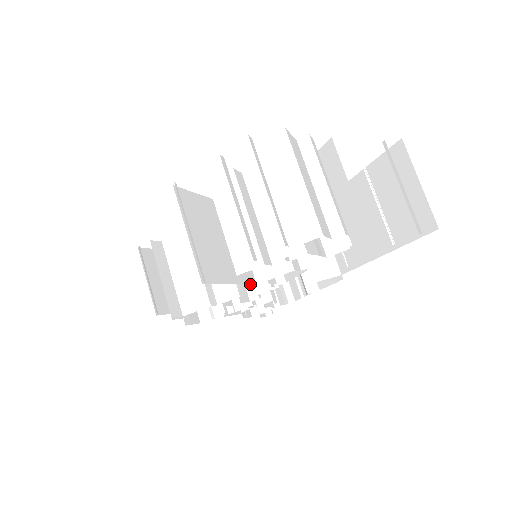
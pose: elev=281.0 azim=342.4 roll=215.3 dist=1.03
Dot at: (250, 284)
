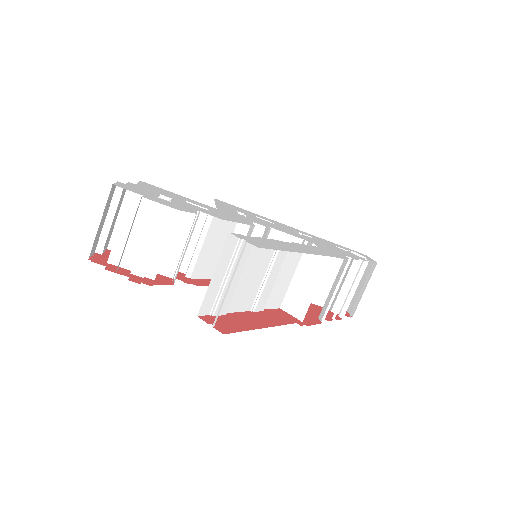
Dot at: occluded
